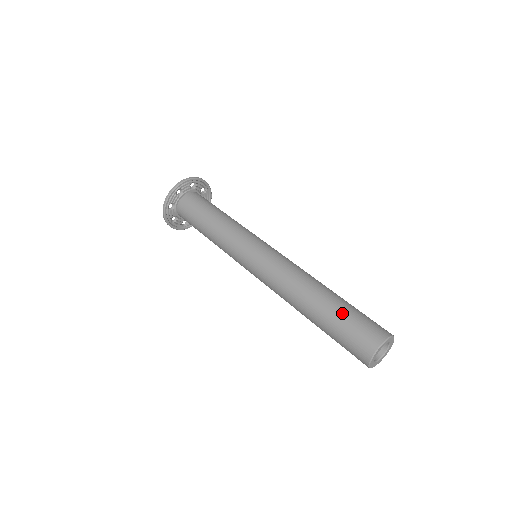
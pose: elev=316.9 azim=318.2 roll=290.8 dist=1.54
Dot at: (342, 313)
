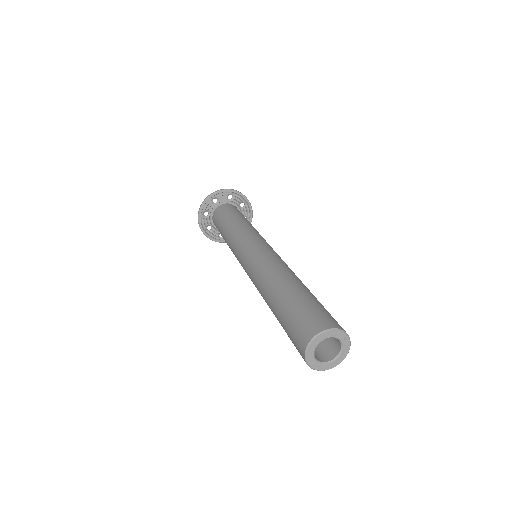
Dot at: (284, 313)
